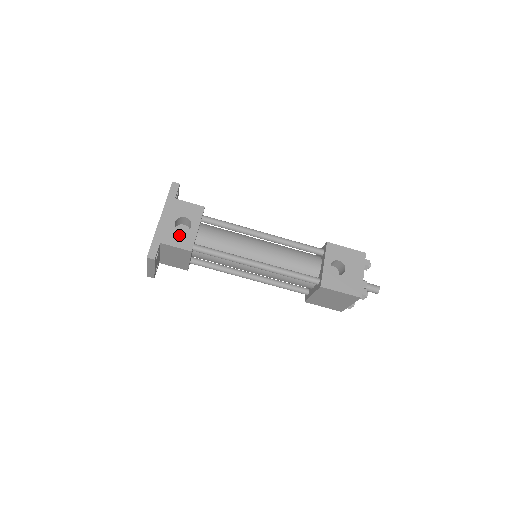
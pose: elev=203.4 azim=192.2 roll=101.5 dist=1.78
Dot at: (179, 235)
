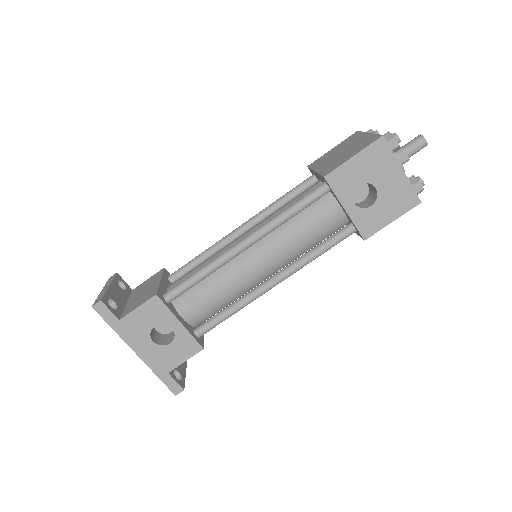
Dot at: (173, 349)
